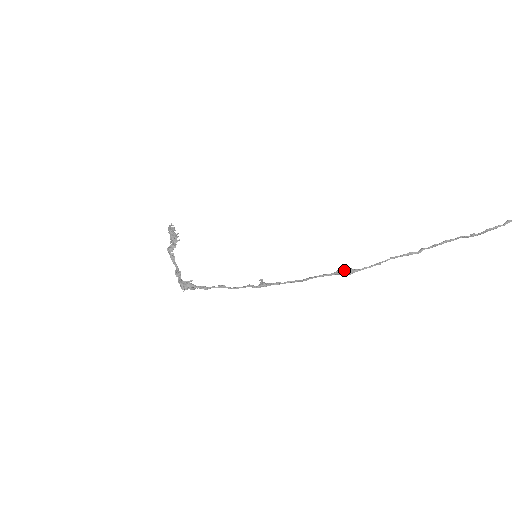
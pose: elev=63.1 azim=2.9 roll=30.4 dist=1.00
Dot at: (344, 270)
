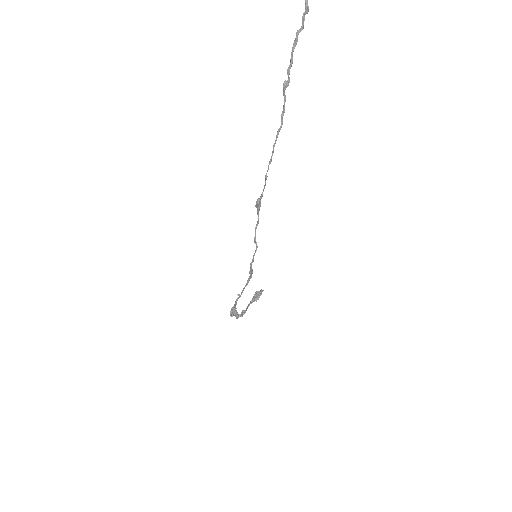
Dot at: (257, 204)
